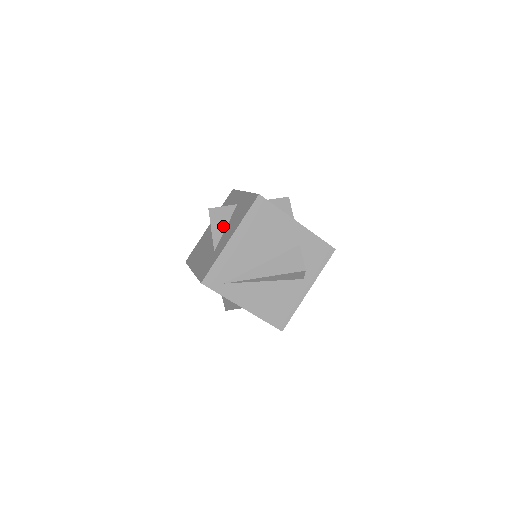
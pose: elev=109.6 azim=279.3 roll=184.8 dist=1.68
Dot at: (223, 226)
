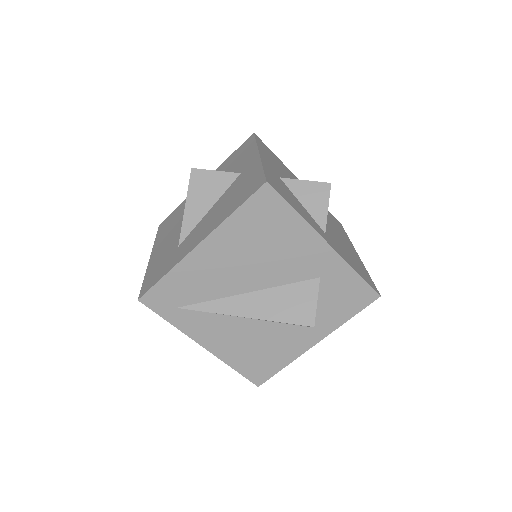
Dot at: (205, 206)
